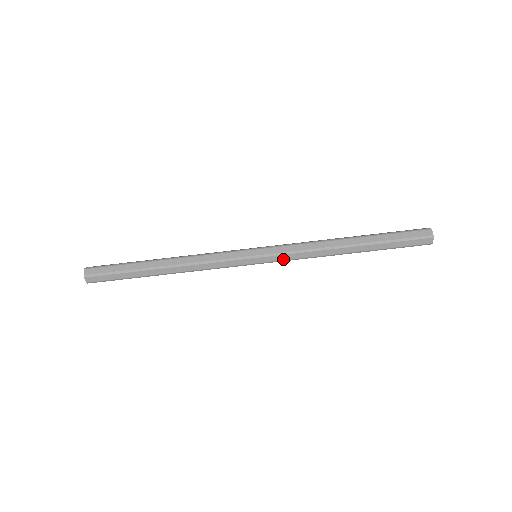
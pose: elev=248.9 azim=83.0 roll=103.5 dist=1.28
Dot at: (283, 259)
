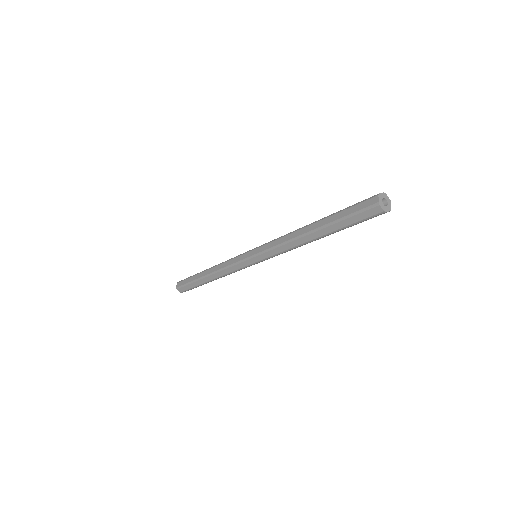
Dot at: occluded
